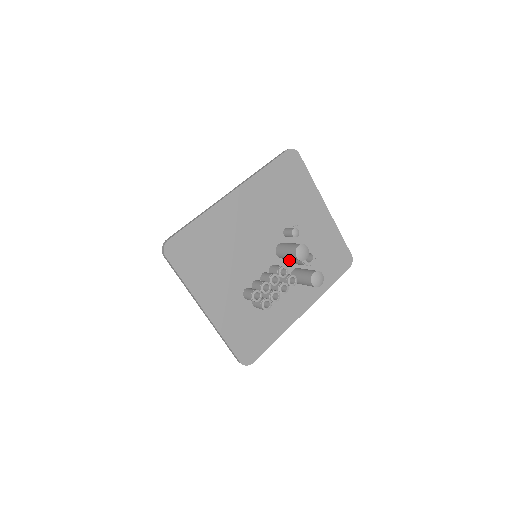
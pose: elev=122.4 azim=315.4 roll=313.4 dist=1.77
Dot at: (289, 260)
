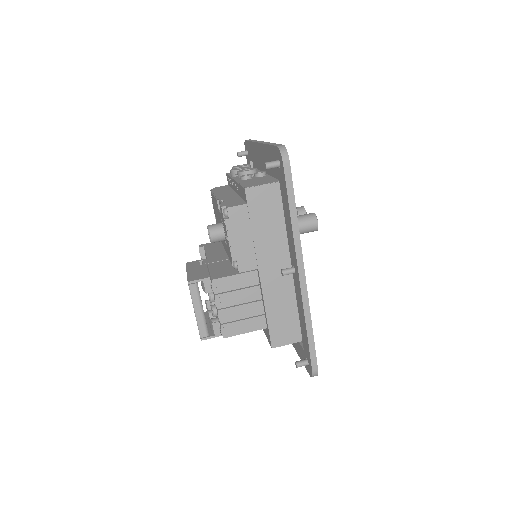
Dot at: occluded
